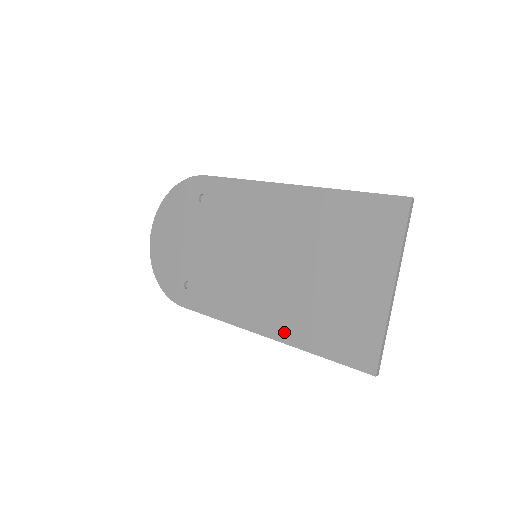
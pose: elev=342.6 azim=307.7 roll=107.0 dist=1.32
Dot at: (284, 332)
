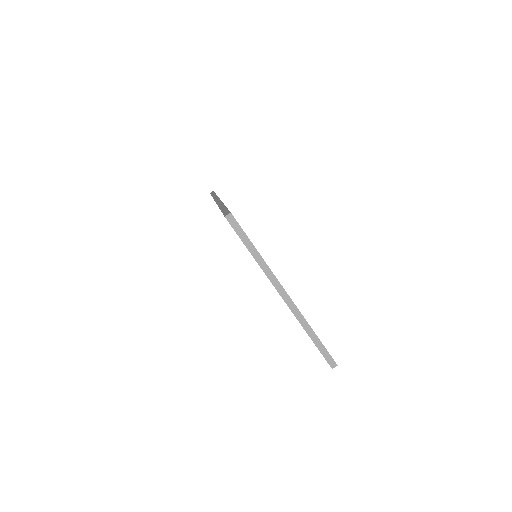
Dot at: occluded
